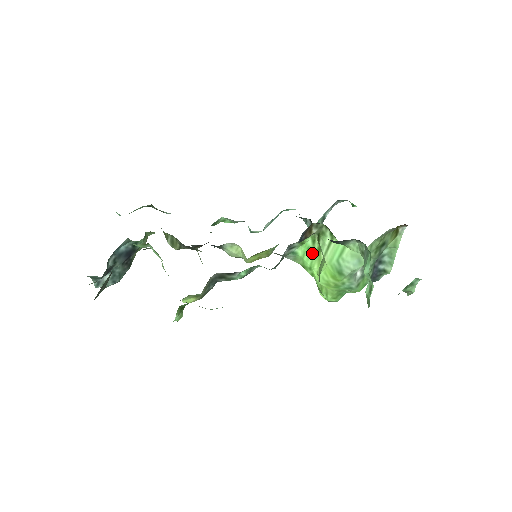
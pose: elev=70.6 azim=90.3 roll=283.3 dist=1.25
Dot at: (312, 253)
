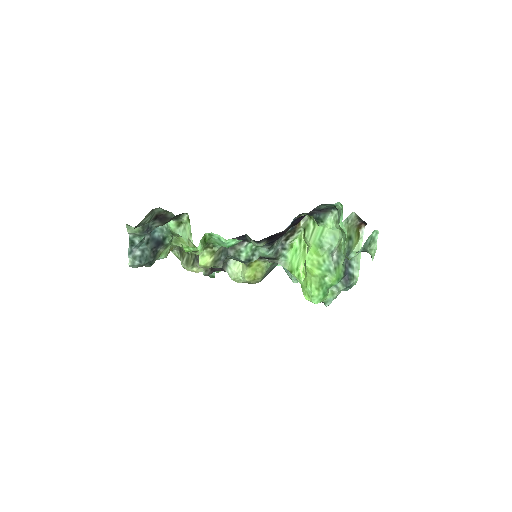
Dot at: (299, 253)
